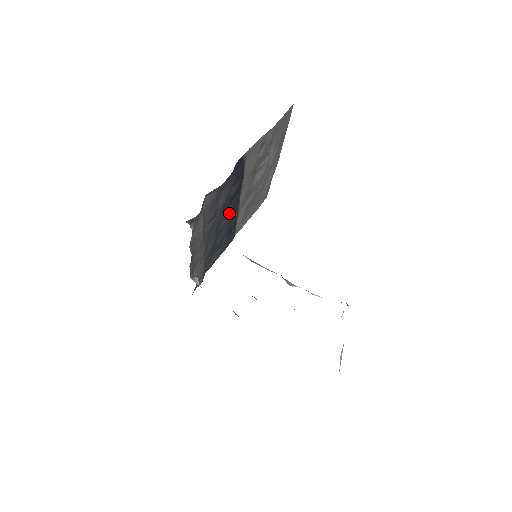
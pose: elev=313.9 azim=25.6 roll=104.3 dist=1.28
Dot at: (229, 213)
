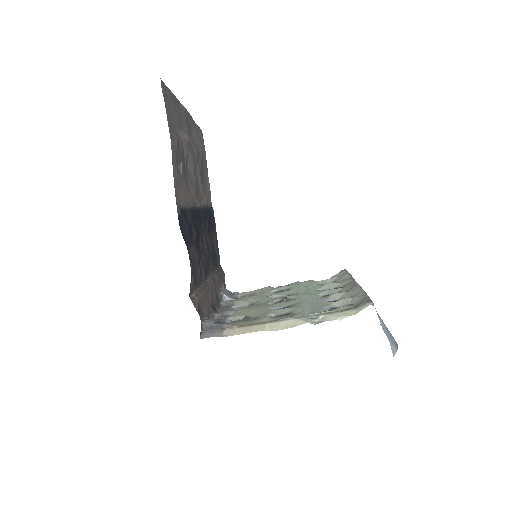
Dot at: (201, 231)
